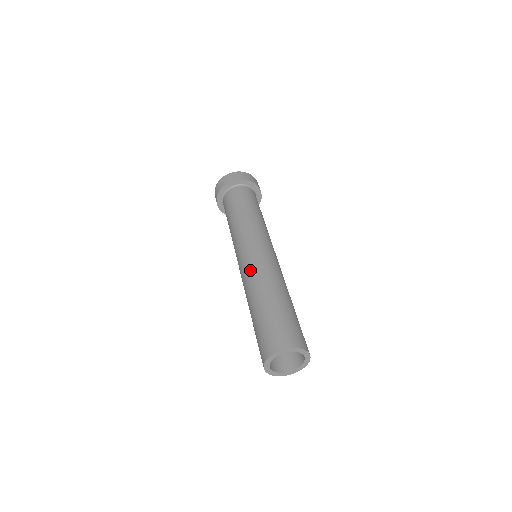
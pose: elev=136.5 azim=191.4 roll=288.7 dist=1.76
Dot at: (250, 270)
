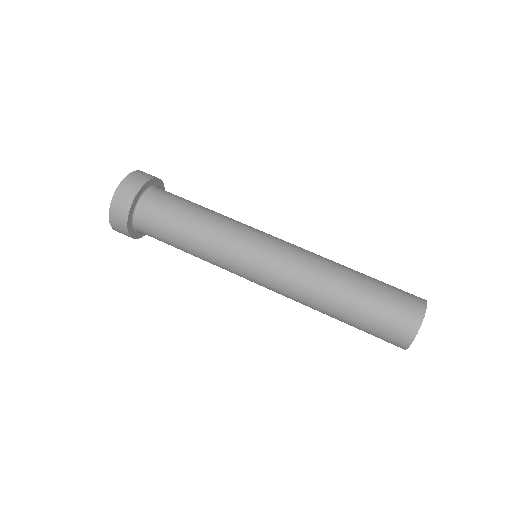
Dot at: (286, 292)
